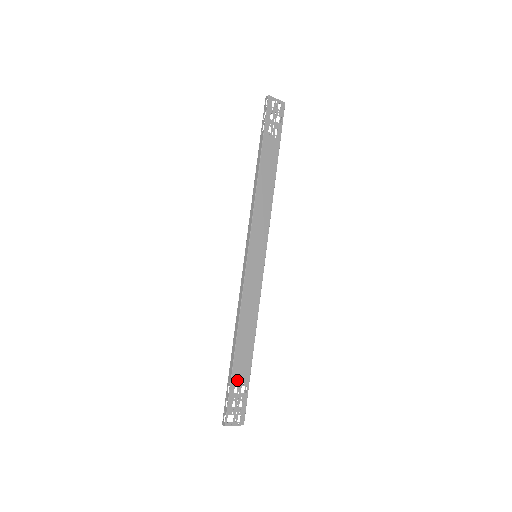
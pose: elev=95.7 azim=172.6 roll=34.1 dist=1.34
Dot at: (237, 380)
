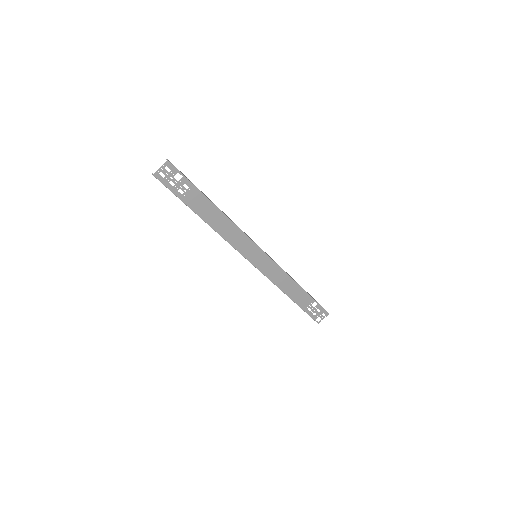
Dot at: (306, 306)
